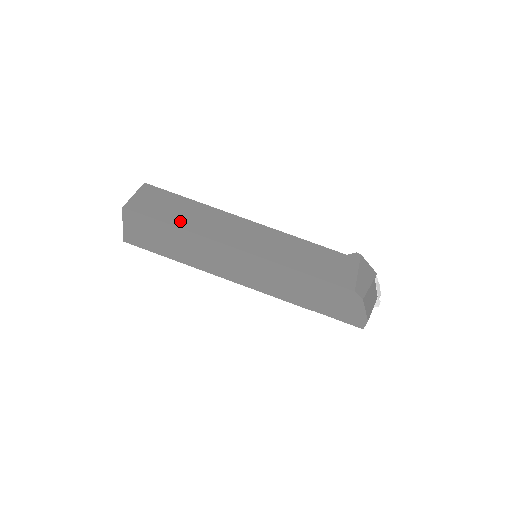
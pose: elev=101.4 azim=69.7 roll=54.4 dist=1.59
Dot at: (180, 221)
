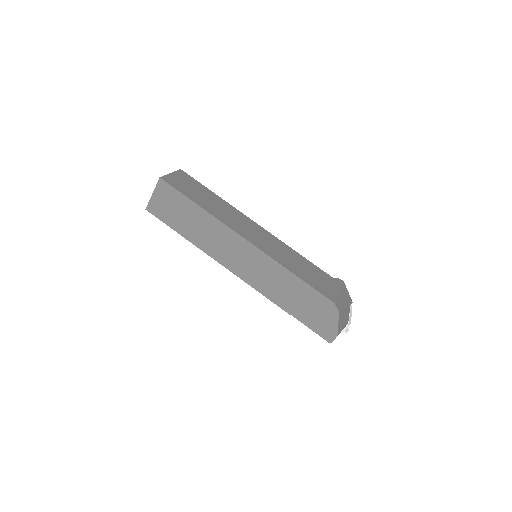
Dot at: (204, 204)
